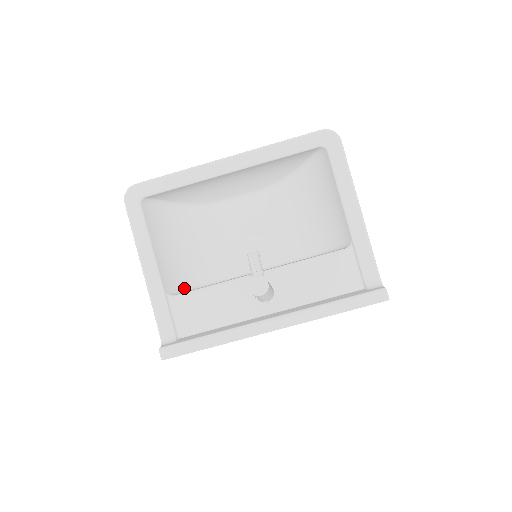
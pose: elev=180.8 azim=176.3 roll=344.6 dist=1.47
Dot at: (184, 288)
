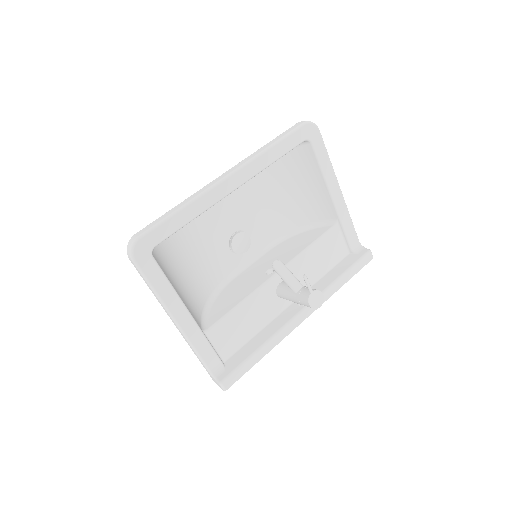
Dot at: (202, 314)
